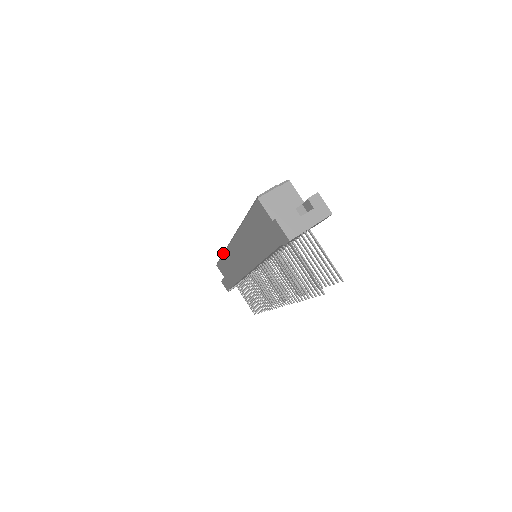
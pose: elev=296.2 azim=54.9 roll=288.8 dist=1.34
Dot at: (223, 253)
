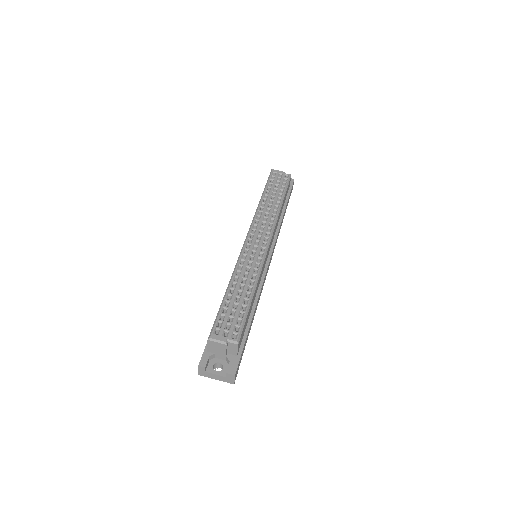
Dot at: (259, 204)
